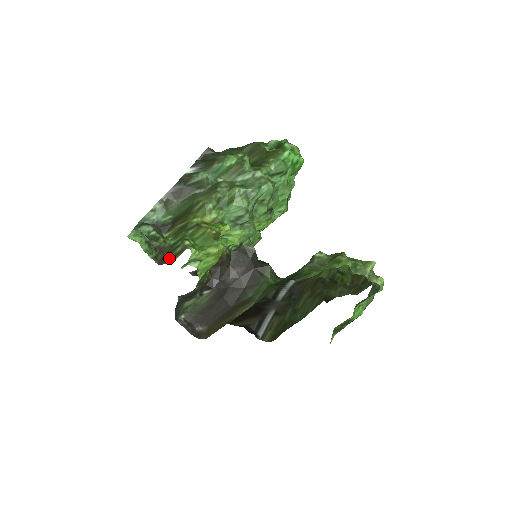
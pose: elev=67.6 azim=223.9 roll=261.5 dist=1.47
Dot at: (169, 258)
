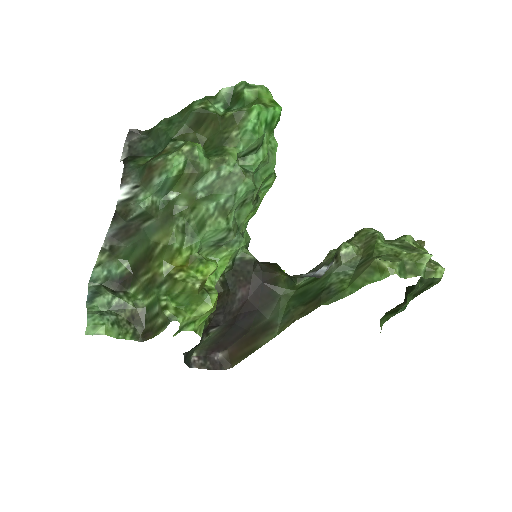
Dot at: (152, 331)
